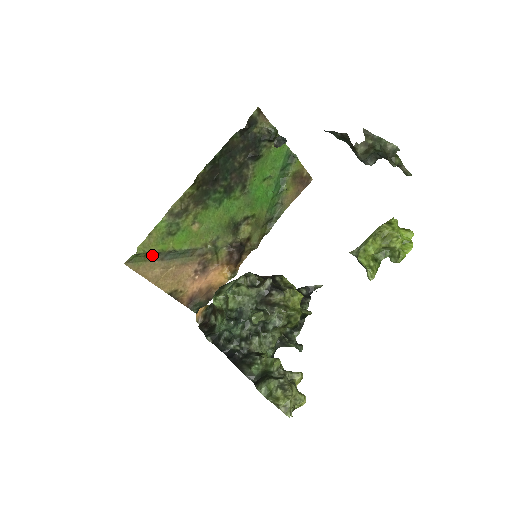
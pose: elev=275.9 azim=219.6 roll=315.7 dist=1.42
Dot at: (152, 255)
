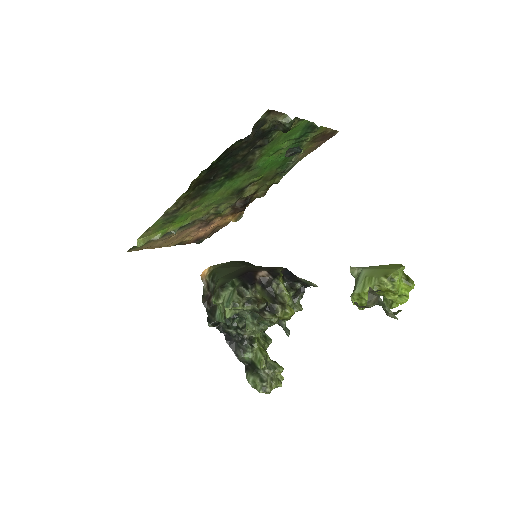
Dot at: (153, 238)
